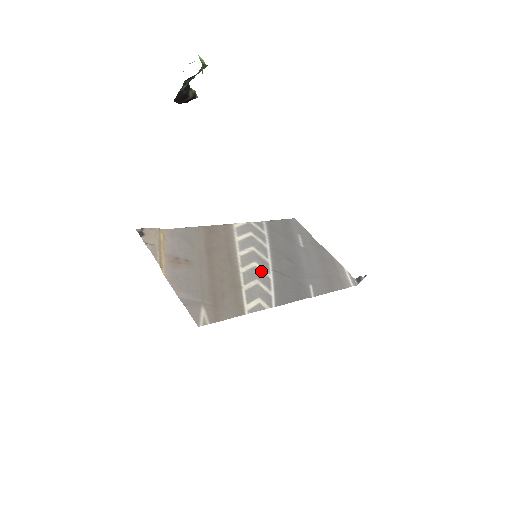
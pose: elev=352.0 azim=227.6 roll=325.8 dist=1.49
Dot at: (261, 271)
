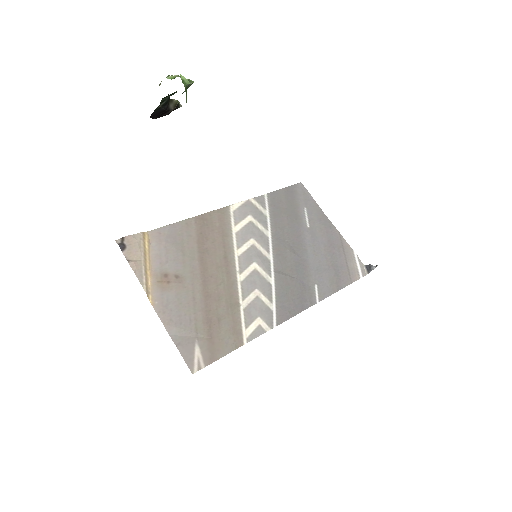
Dot at: (261, 275)
